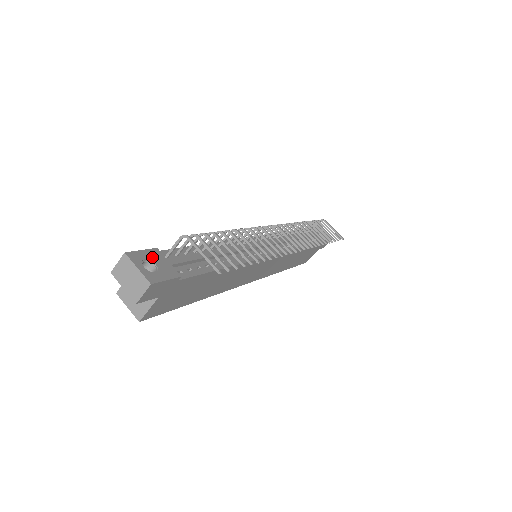
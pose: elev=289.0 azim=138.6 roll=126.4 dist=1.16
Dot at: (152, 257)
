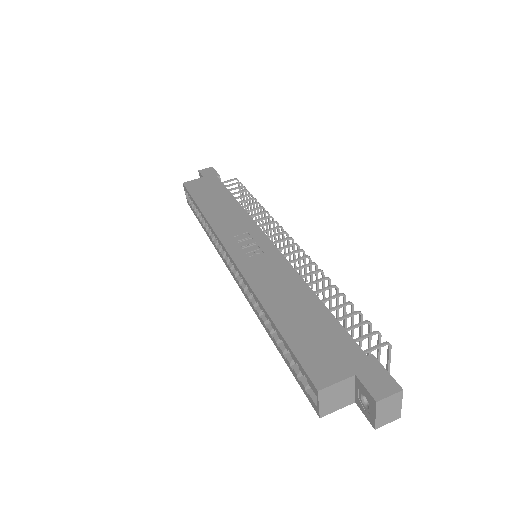
Dot at: occluded
